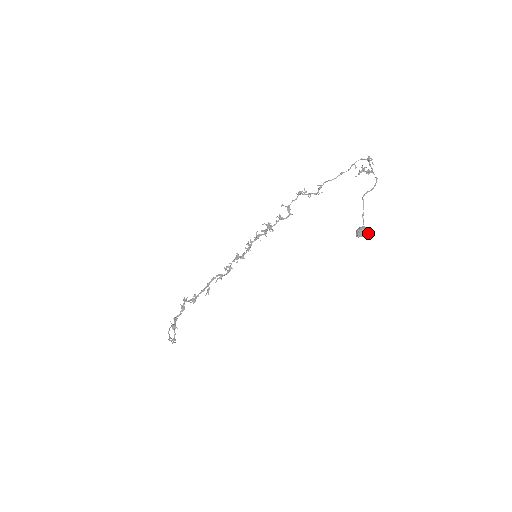
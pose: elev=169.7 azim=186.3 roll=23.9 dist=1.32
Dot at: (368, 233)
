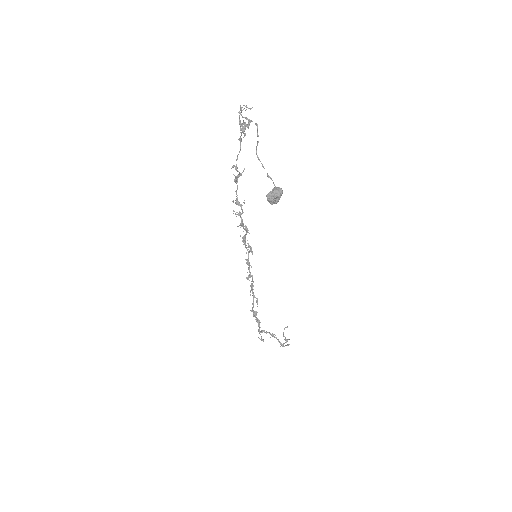
Dot at: (278, 194)
